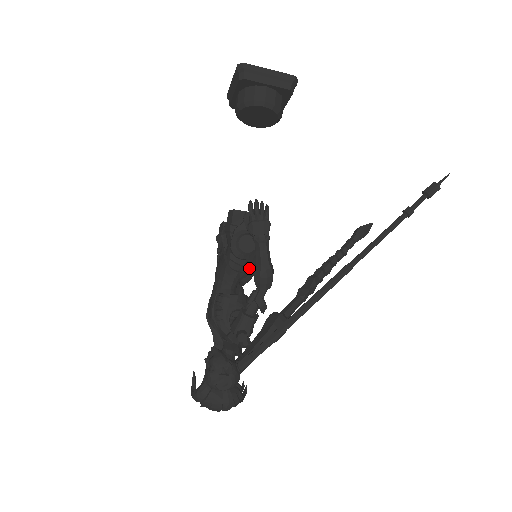
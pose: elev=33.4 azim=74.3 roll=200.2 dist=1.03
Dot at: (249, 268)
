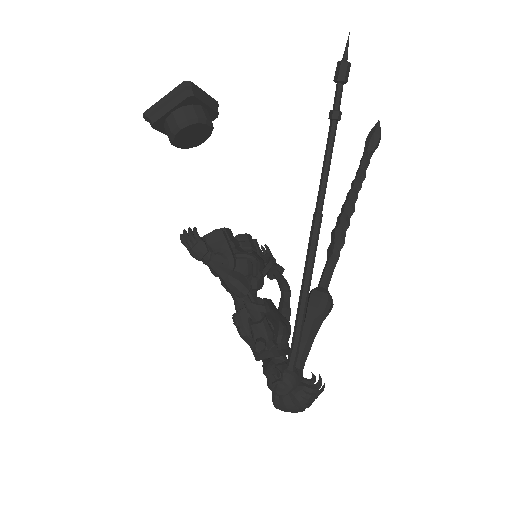
Dot at: occluded
